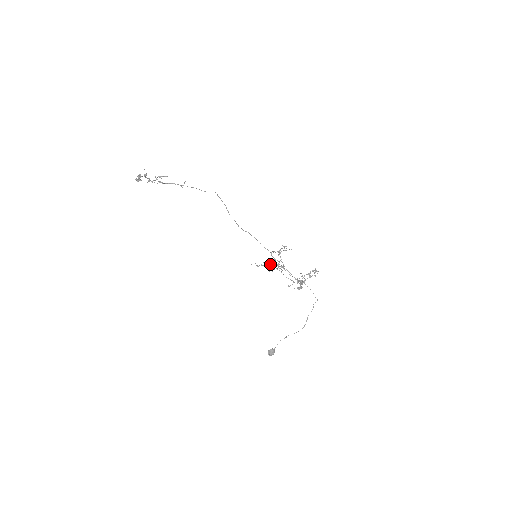
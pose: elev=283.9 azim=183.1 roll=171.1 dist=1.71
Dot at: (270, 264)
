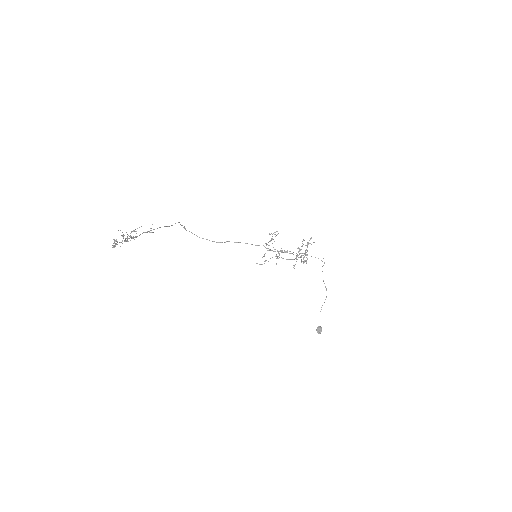
Dot at: (276, 254)
